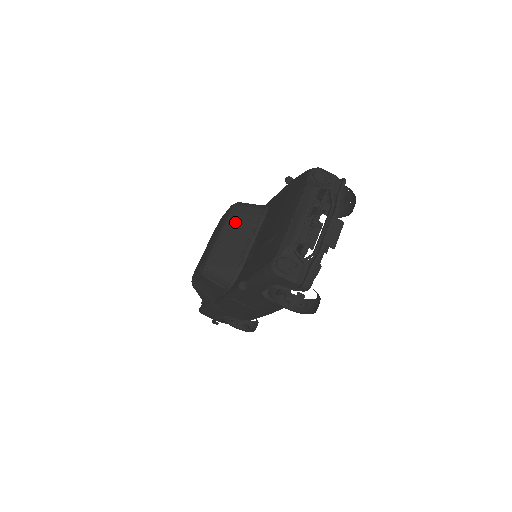
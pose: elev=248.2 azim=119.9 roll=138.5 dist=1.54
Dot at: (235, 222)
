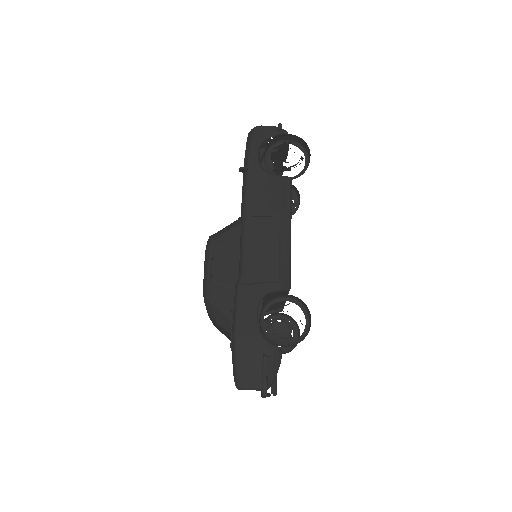
Dot at: occluded
